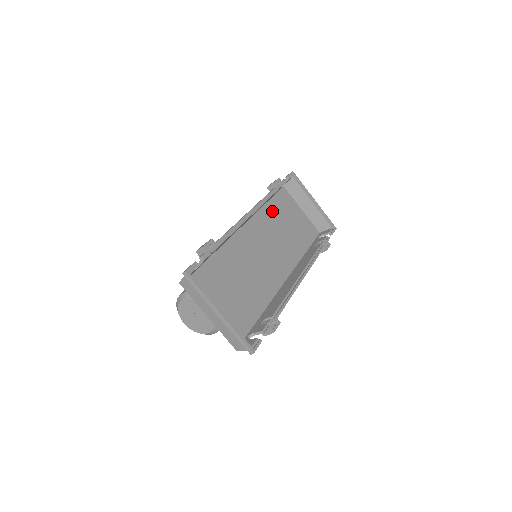
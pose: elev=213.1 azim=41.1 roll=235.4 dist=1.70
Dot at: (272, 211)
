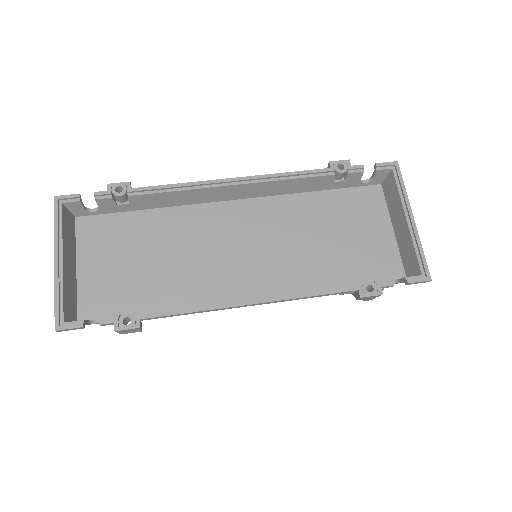
Dot at: (316, 206)
